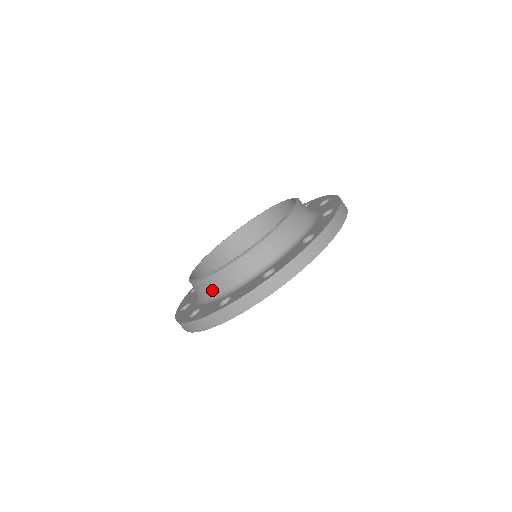
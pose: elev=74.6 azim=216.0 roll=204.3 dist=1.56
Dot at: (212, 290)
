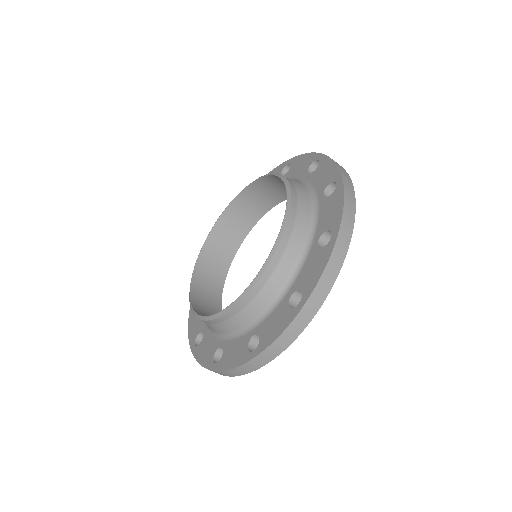
Dot at: (260, 303)
